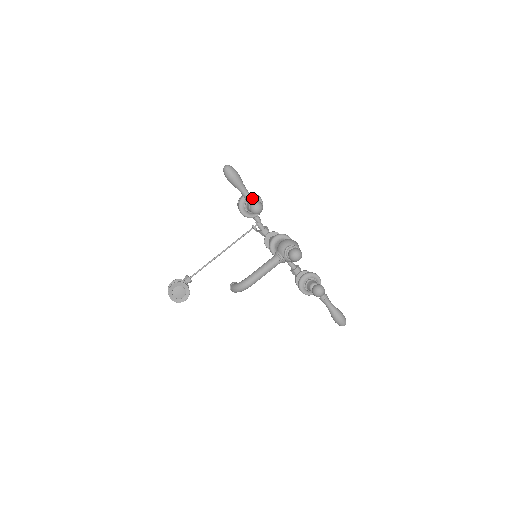
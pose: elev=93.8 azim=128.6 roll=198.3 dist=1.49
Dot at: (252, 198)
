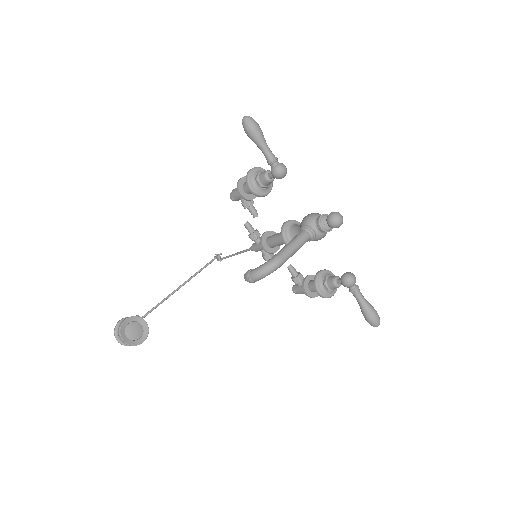
Dot at: (276, 157)
